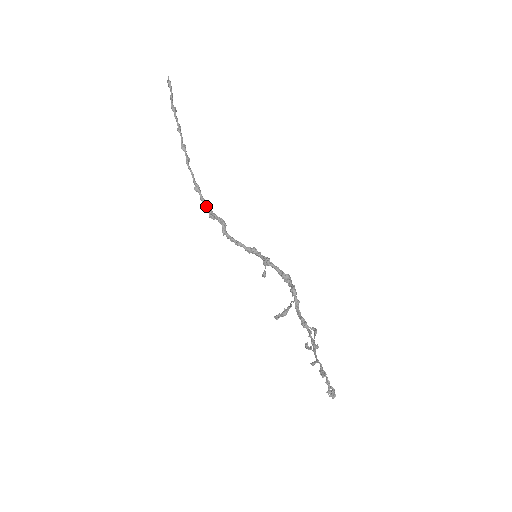
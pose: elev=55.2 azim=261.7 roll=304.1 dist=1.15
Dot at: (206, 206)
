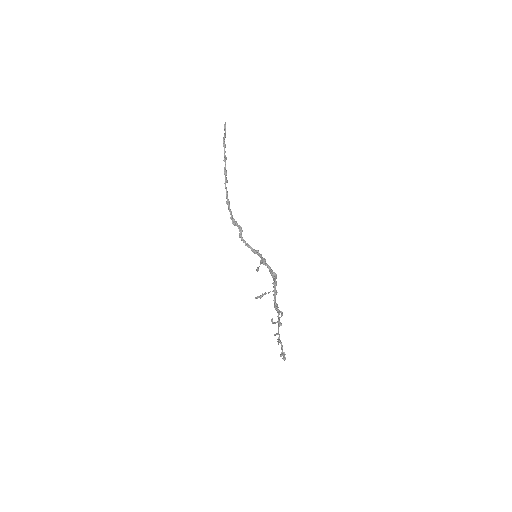
Dot at: (231, 216)
